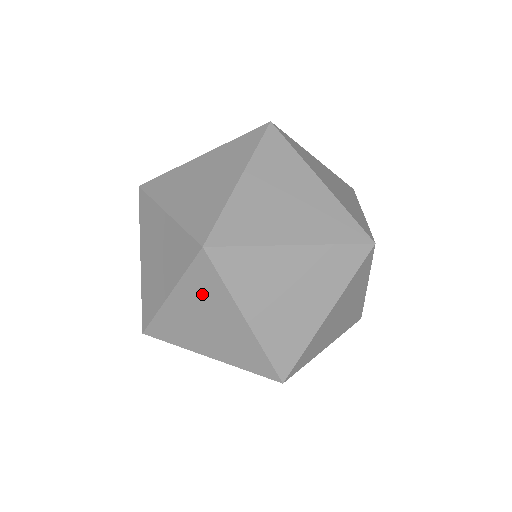
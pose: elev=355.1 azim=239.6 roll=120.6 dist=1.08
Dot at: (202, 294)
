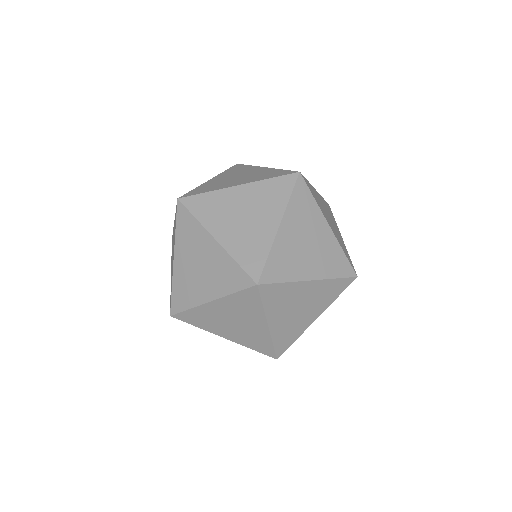
Dot at: (188, 239)
